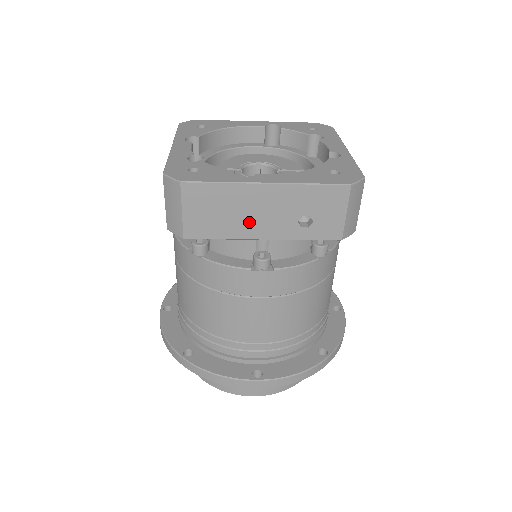
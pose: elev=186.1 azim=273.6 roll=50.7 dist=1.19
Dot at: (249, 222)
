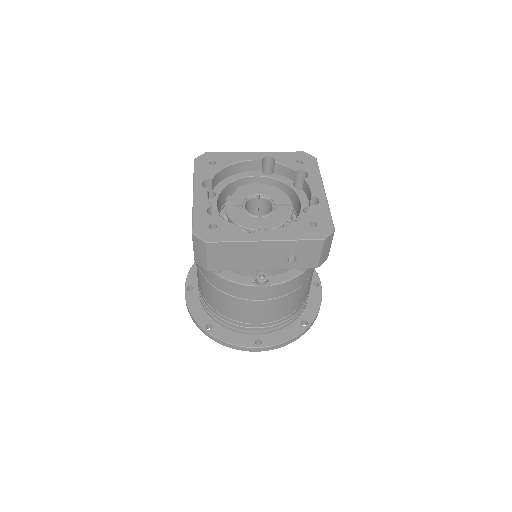
Dot at: (253, 261)
